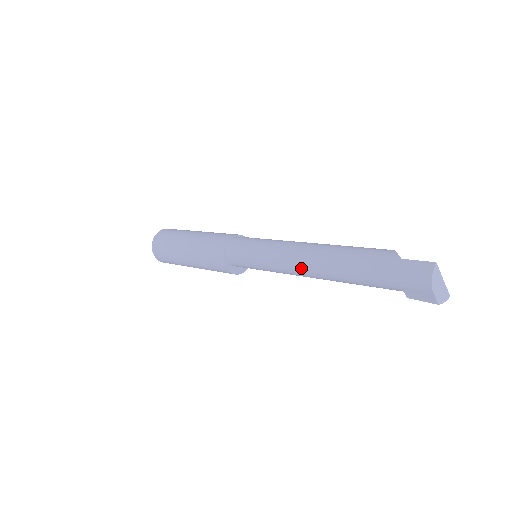
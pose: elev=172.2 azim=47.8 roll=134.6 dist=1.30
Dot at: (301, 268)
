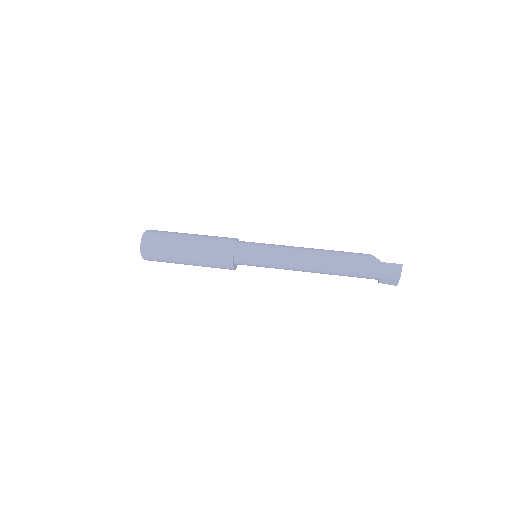
Dot at: (307, 268)
